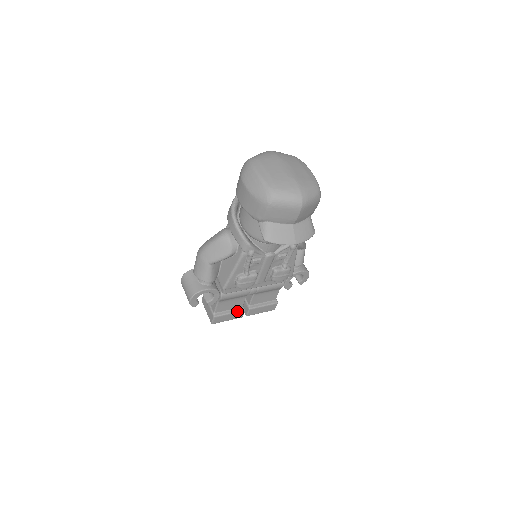
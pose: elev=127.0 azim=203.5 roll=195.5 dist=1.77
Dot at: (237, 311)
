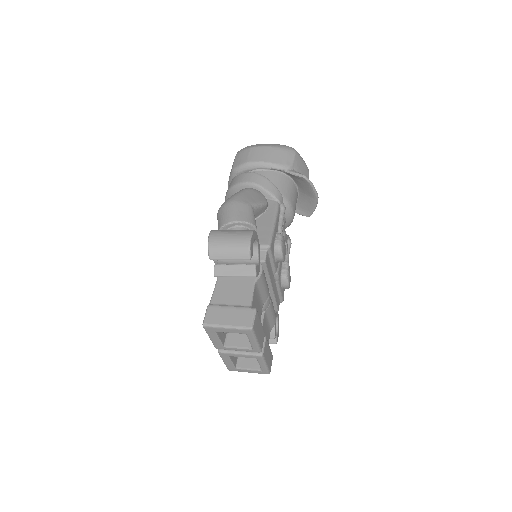
Dot at: (262, 326)
